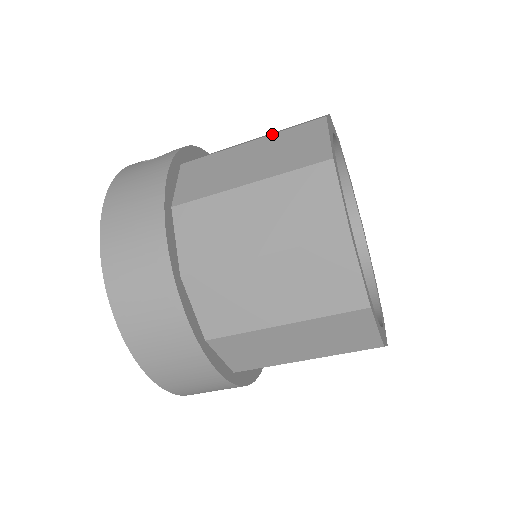
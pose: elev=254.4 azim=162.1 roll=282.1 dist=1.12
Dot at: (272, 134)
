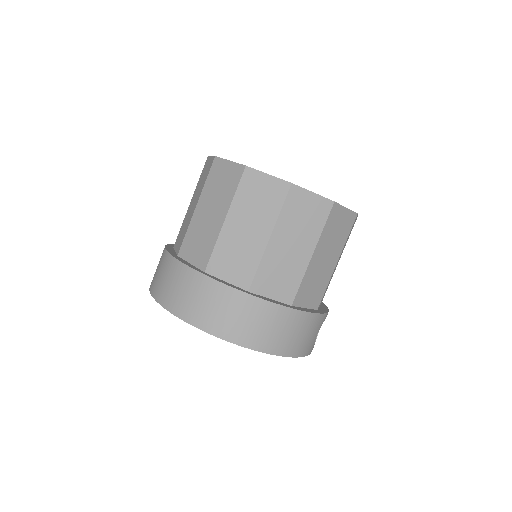
Dot at: occluded
